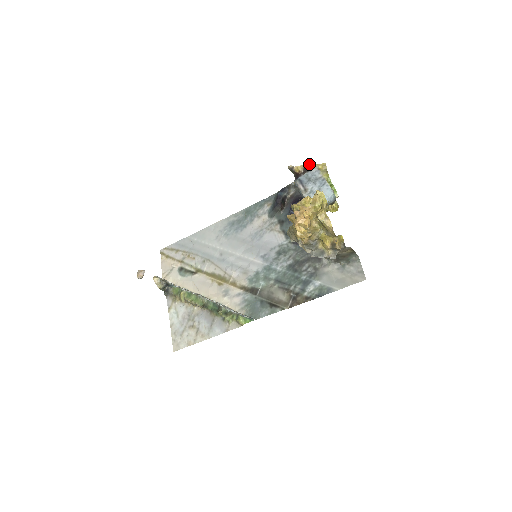
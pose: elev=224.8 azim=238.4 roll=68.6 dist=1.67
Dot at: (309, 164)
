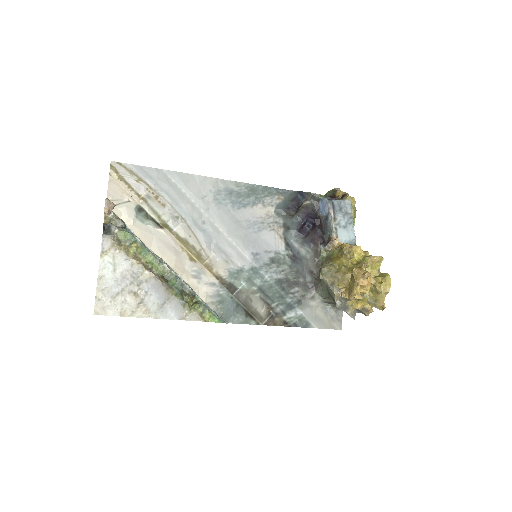
Dot at: (348, 194)
